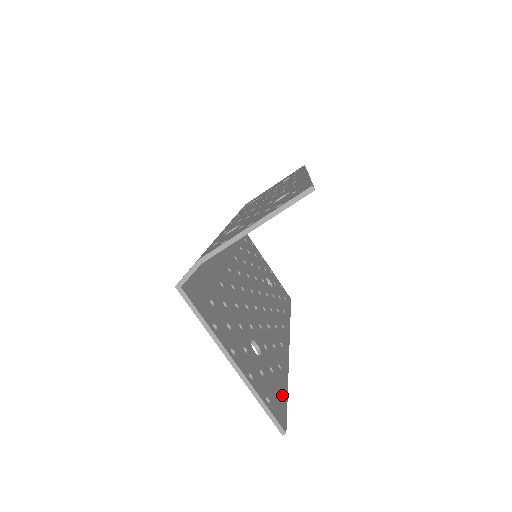
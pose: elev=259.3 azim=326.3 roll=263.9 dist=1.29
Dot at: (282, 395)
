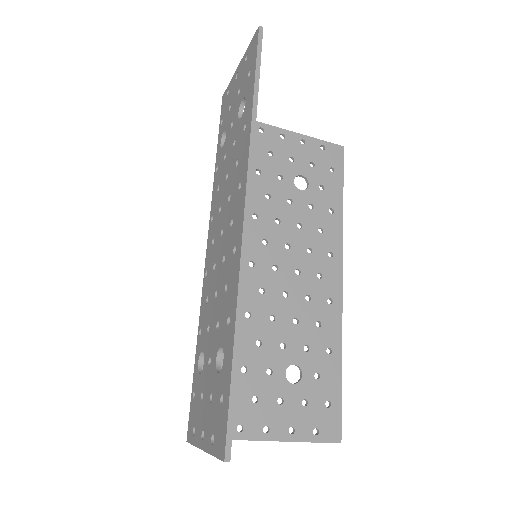
Dot at: (334, 394)
